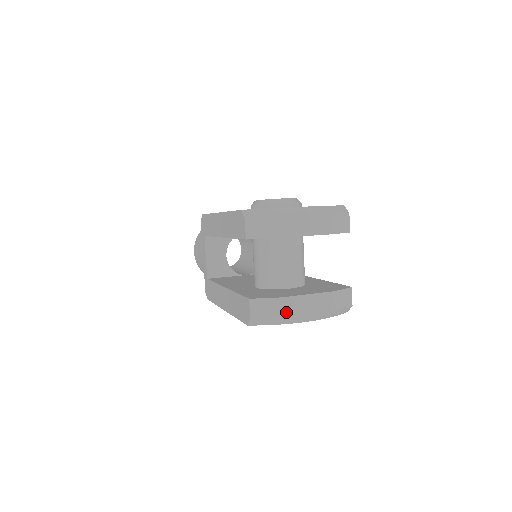
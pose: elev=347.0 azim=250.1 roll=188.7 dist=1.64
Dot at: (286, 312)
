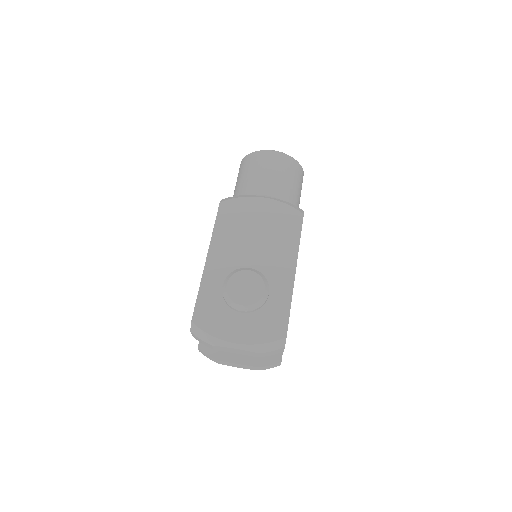
Dot at: (221, 363)
